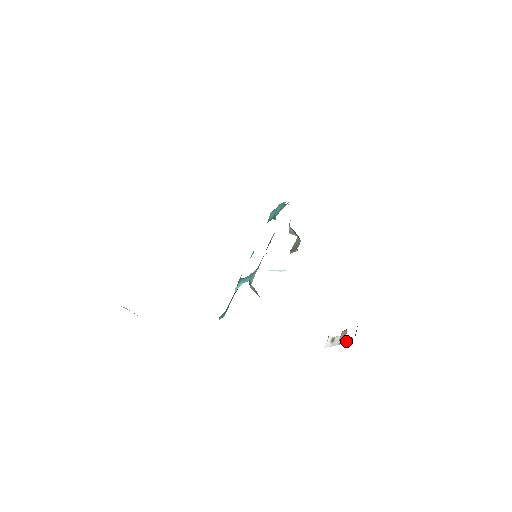
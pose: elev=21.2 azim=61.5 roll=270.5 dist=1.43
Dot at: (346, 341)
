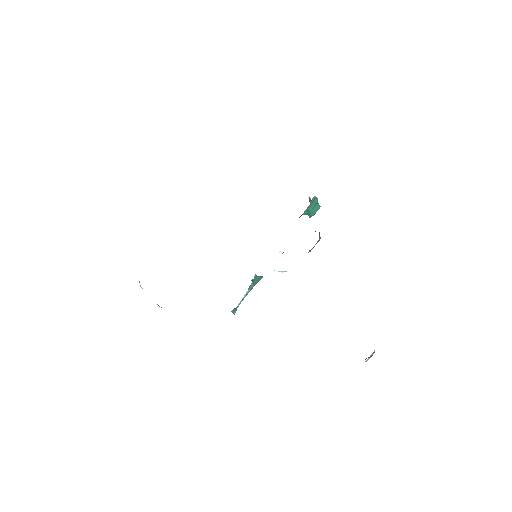
Dot at: (365, 359)
